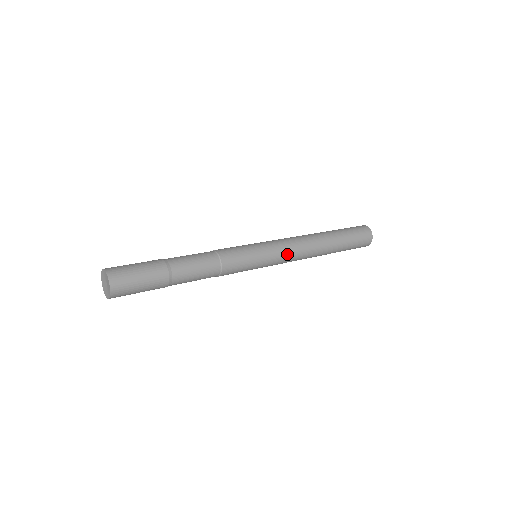
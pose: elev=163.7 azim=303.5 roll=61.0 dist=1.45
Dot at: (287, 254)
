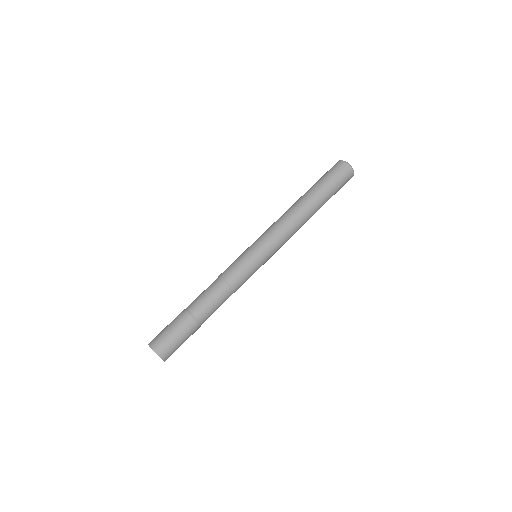
Dot at: (281, 243)
